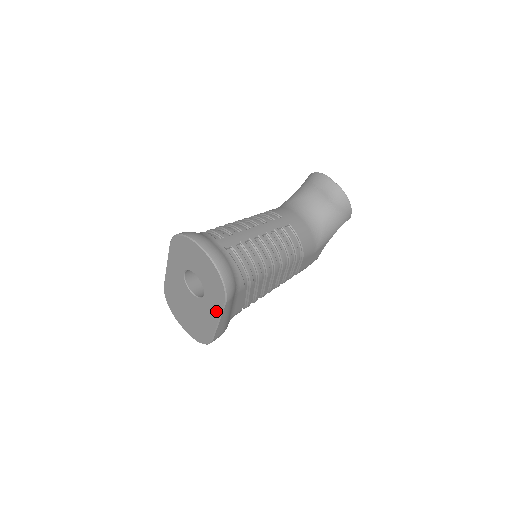
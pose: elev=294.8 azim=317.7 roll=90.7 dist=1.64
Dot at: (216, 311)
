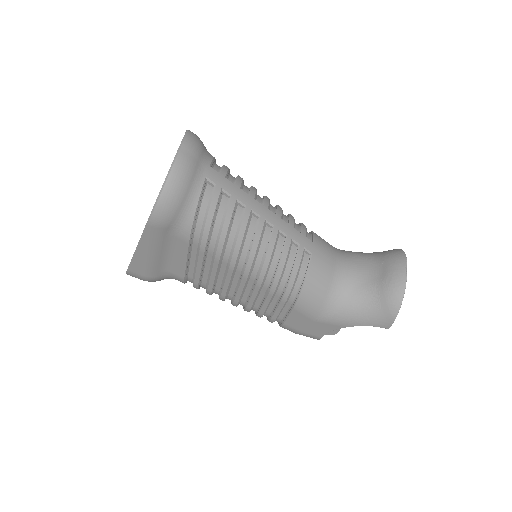
Dot at: occluded
